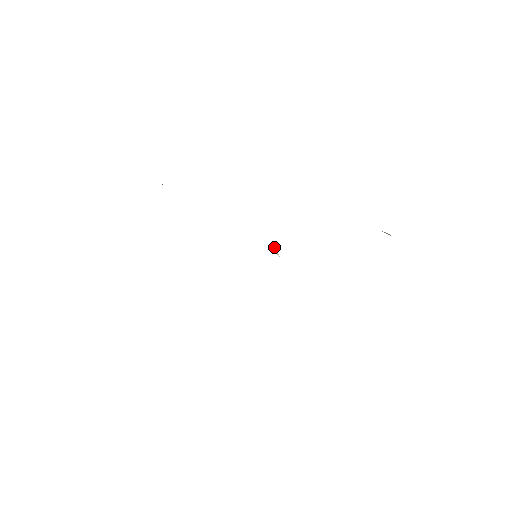
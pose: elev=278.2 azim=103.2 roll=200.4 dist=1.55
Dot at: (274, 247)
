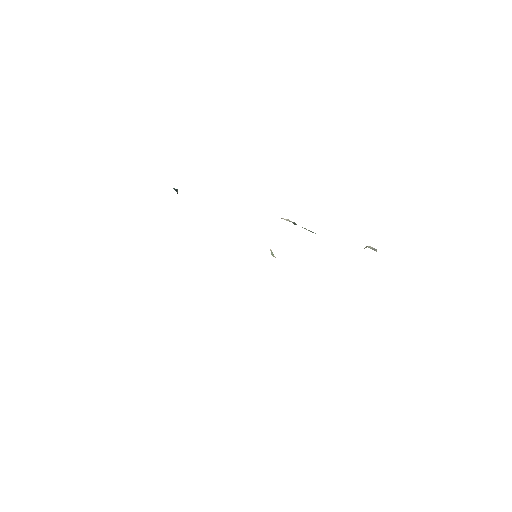
Dot at: occluded
